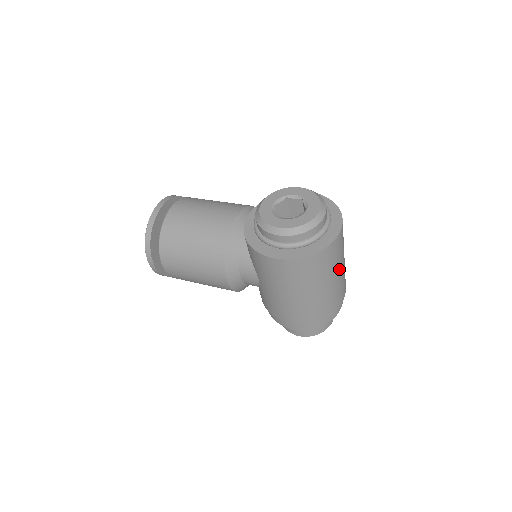
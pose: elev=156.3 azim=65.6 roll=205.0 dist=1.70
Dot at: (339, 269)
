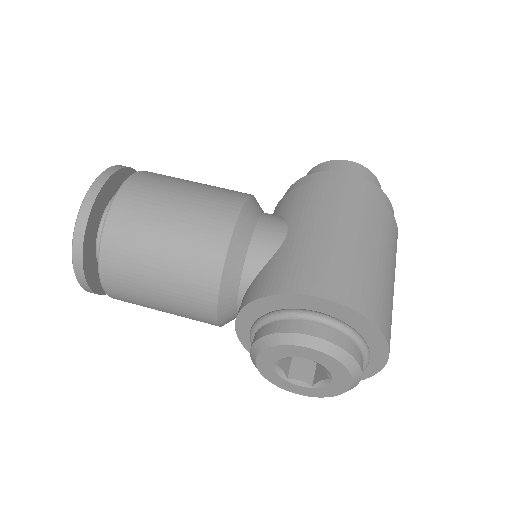
Dot at: occluded
